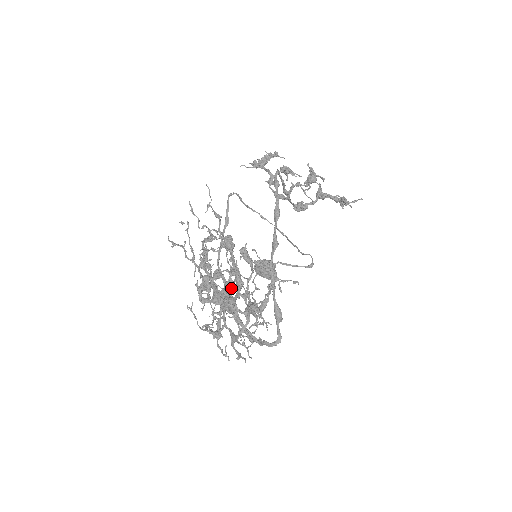
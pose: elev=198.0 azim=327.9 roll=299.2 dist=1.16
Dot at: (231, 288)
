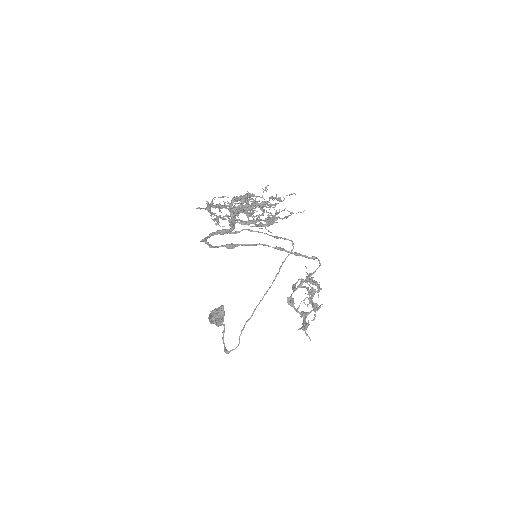
Dot at: occluded
